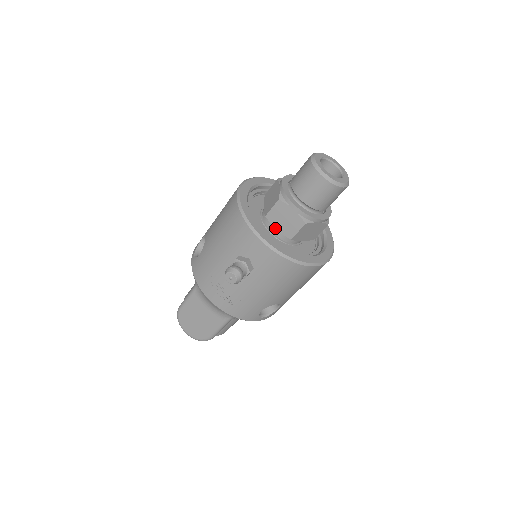
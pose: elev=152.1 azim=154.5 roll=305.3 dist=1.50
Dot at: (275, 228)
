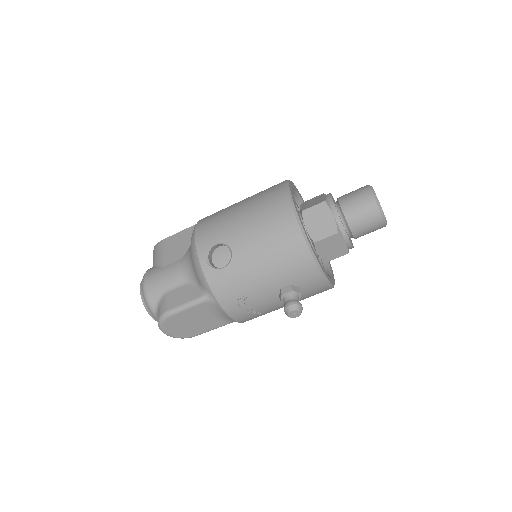
Dot at: (317, 253)
